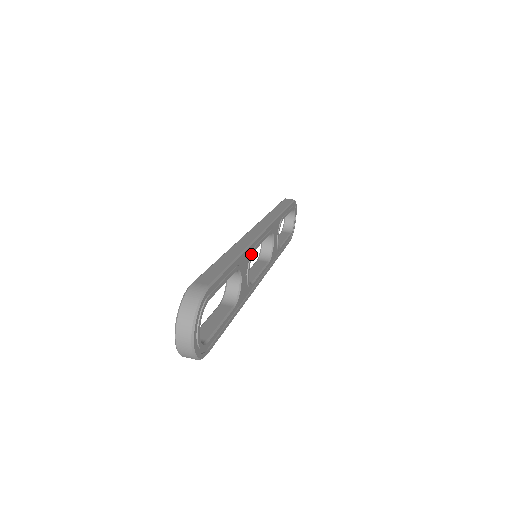
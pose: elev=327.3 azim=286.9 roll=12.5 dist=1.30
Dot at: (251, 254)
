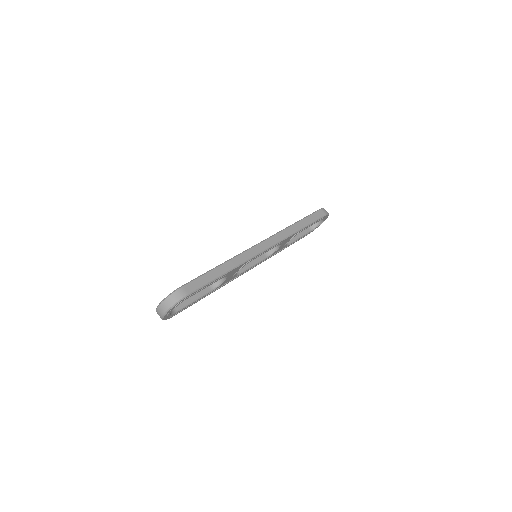
Dot at: (244, 265)
